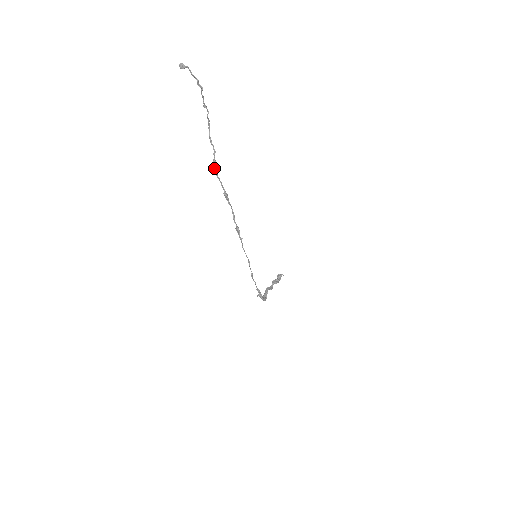
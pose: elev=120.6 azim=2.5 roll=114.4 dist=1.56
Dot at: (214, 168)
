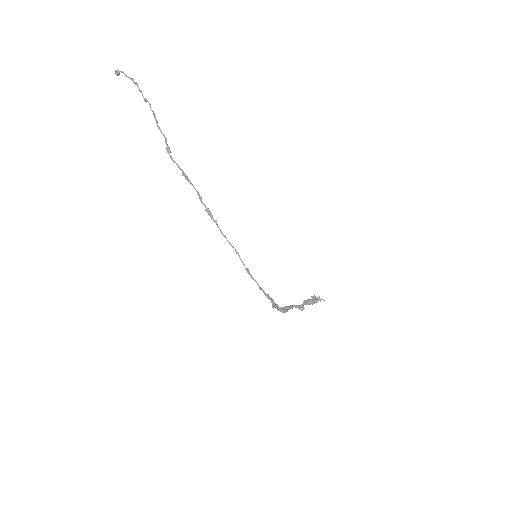
Dot at: (168, 153)
